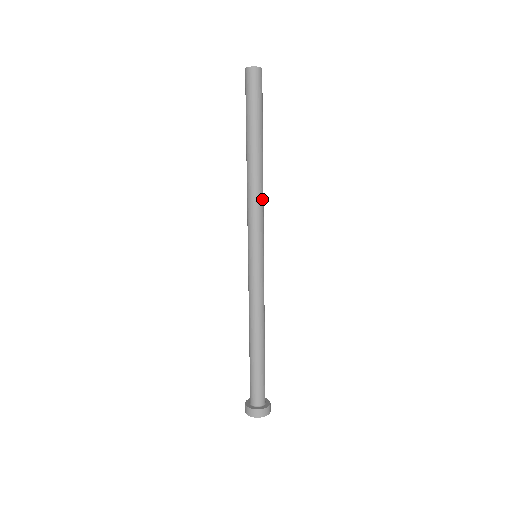
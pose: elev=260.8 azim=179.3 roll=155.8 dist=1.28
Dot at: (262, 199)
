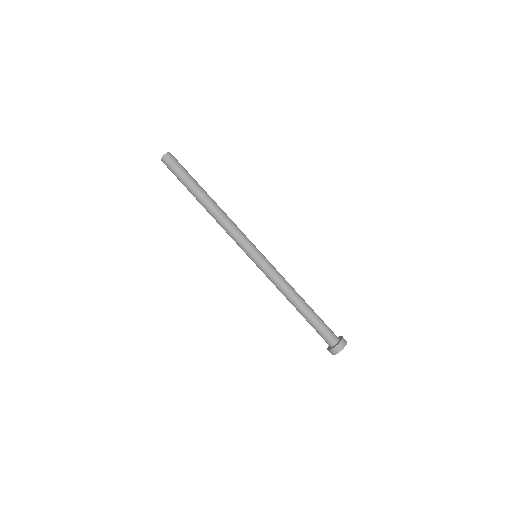
Dot at: (230, 222)
